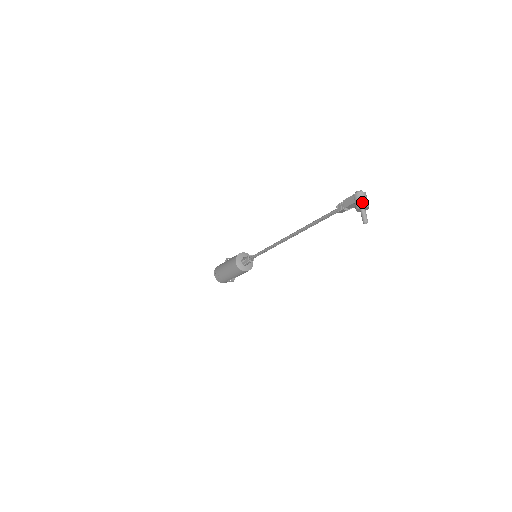
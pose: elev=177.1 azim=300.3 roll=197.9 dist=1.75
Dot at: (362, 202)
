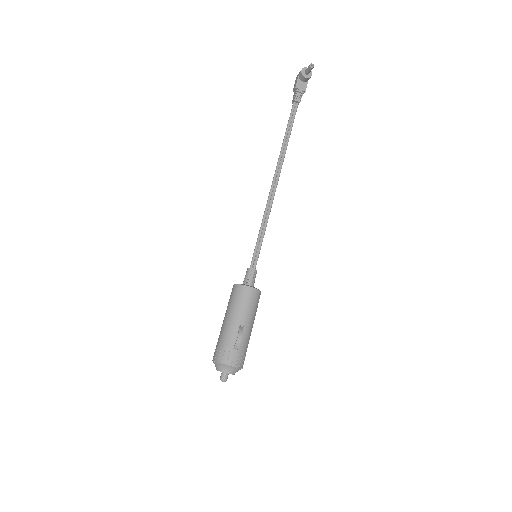
Dot at: (302, 70)
